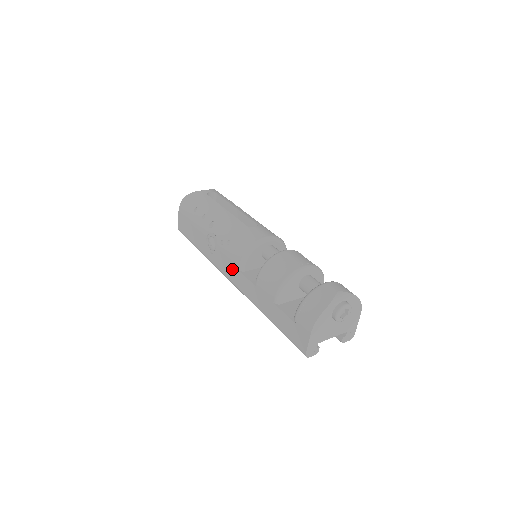
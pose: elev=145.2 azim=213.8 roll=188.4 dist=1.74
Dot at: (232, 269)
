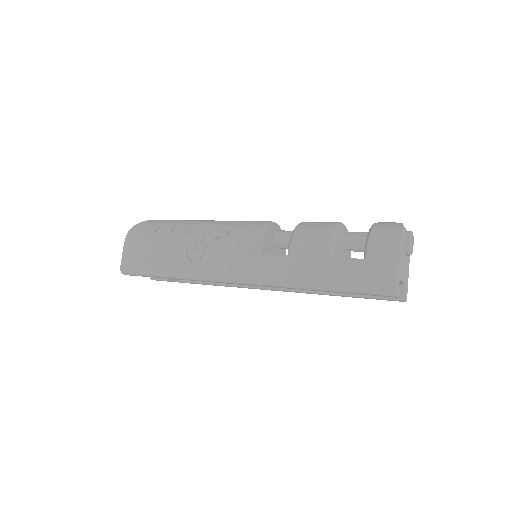
Dot at: (241, 259)
